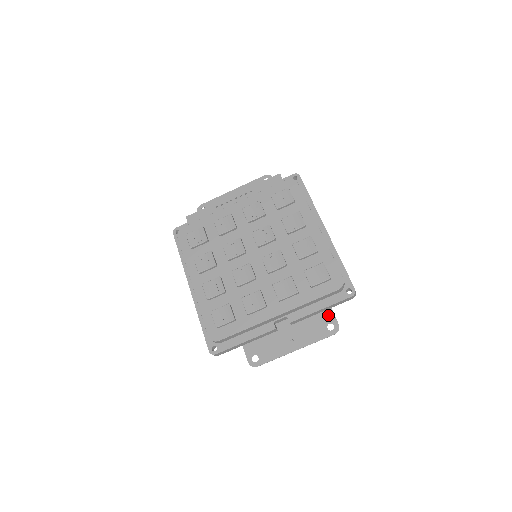
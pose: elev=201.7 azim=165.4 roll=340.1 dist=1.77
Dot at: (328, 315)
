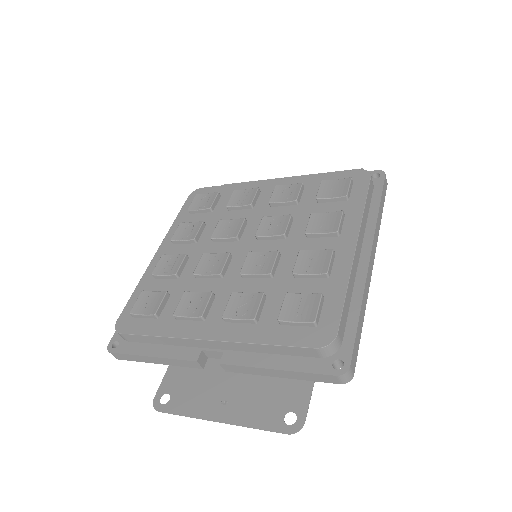
Dot at: (300, 397)
